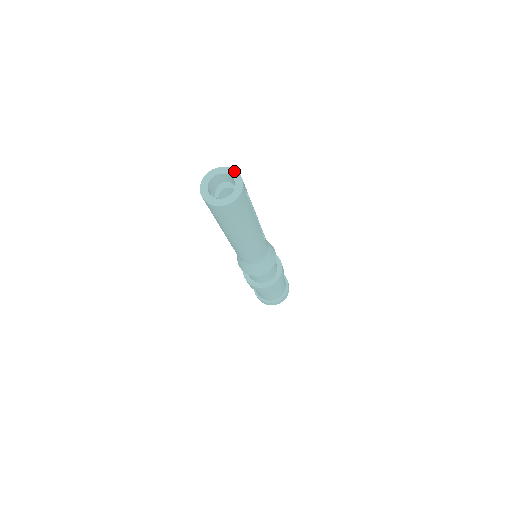
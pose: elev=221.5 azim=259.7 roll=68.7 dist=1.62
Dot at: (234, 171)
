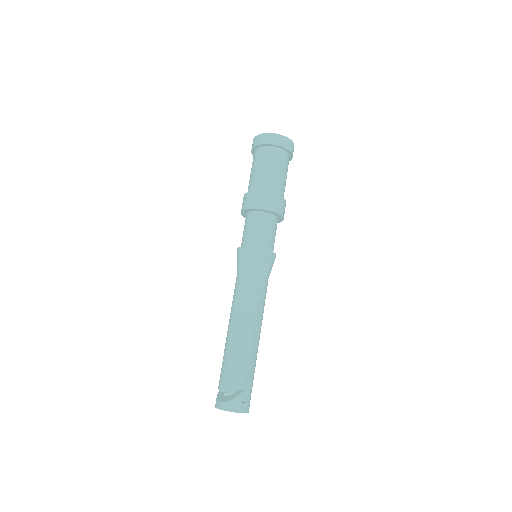
Dot at: occluded
